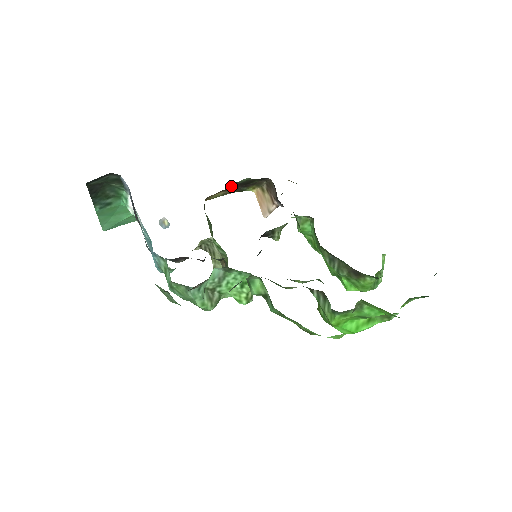
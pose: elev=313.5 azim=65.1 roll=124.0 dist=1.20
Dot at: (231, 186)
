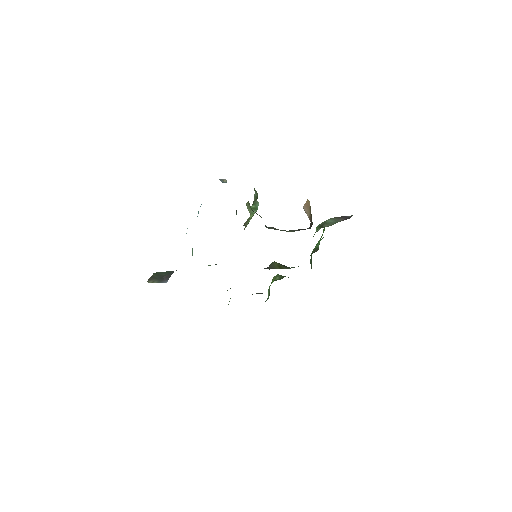
Dot at: occluded
